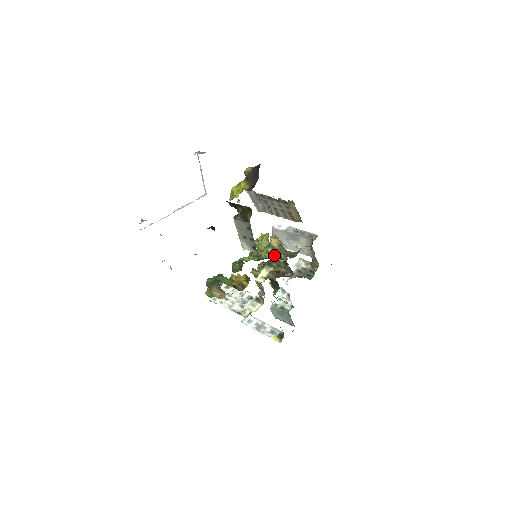
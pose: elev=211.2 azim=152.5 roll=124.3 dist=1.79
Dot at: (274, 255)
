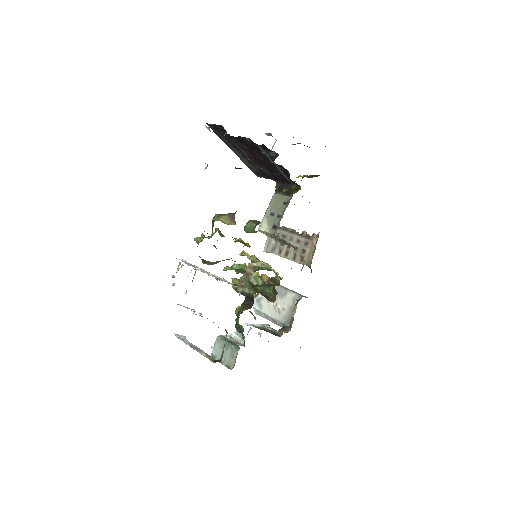
Dot at: (271, 268)
